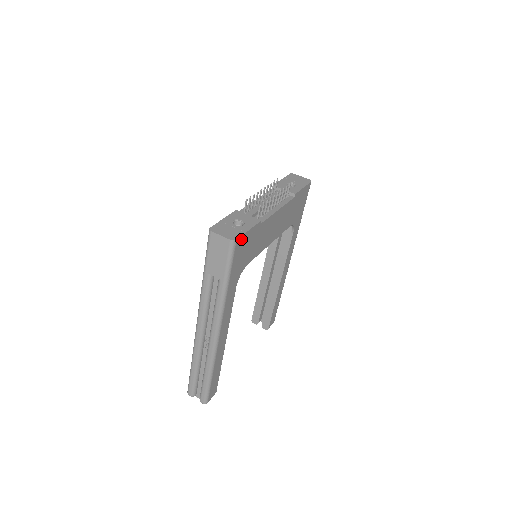
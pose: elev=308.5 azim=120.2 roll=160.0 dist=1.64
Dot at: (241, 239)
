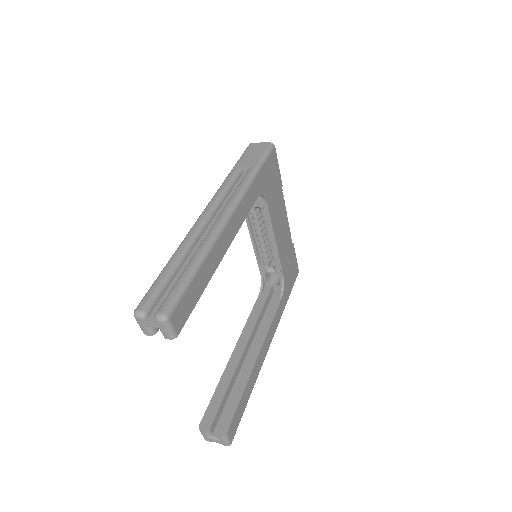
Dot at: (275, 157)
